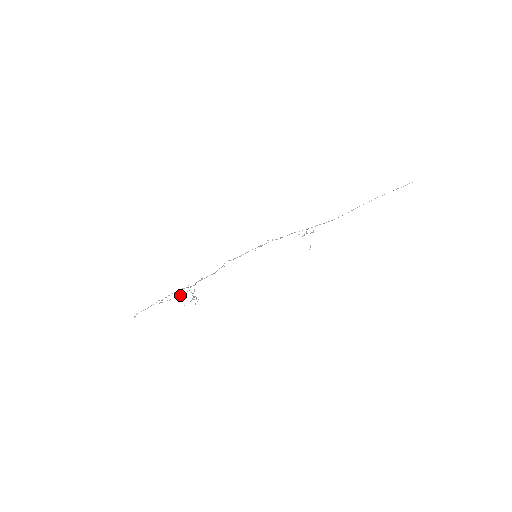
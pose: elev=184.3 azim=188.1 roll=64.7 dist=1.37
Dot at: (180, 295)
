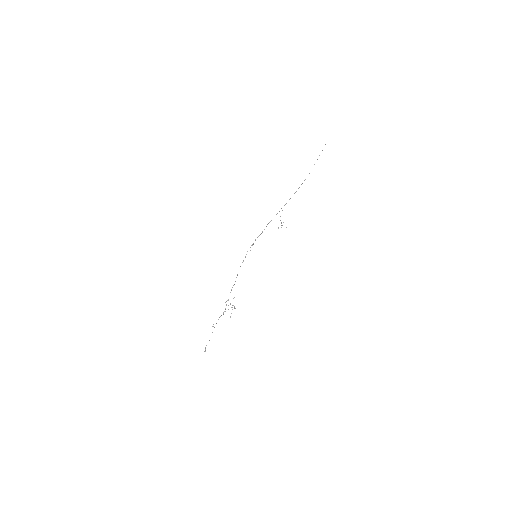
Dot at: (223, 313)
